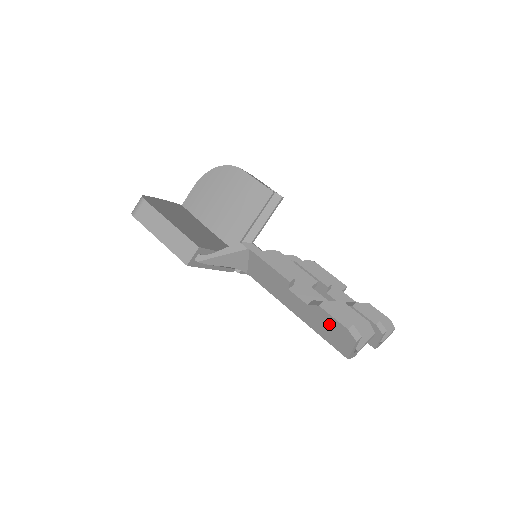
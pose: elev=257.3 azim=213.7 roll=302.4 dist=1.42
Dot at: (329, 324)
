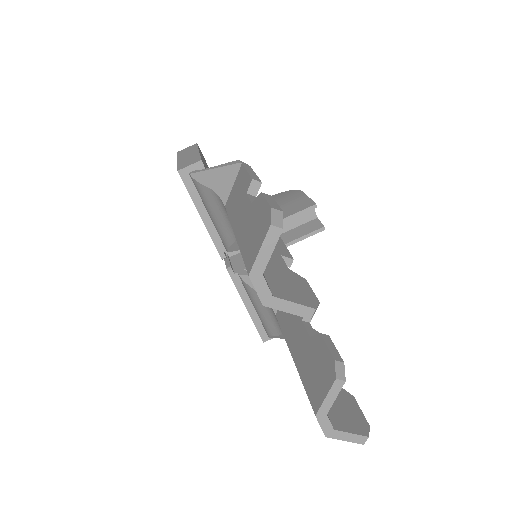
Dot at: (257, 217)
